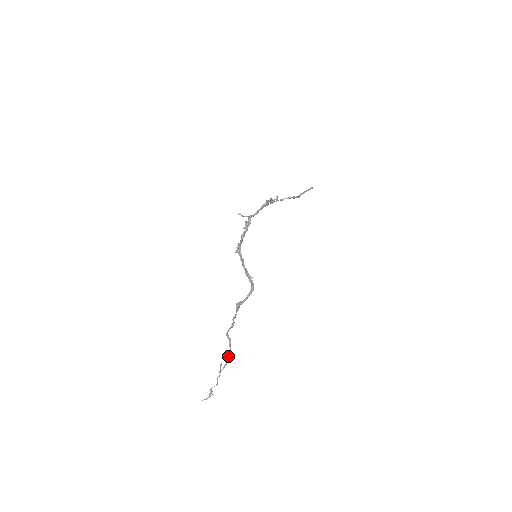
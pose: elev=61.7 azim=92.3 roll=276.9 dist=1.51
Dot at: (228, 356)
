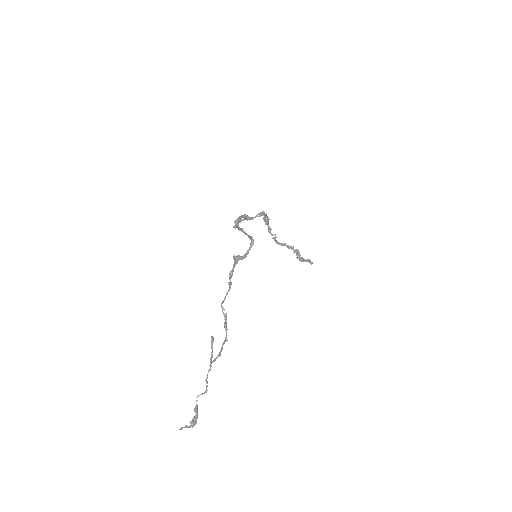
Dot at: (223, 342)
